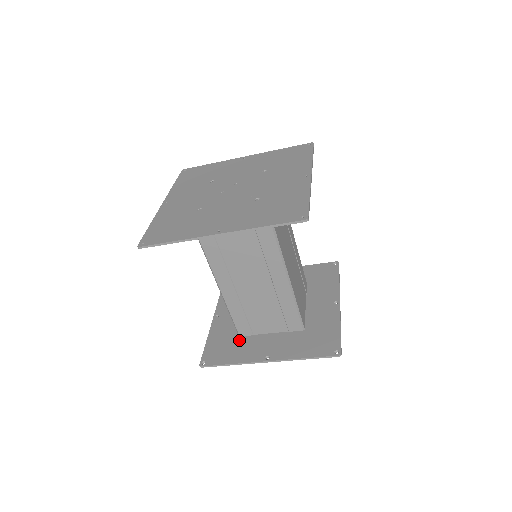
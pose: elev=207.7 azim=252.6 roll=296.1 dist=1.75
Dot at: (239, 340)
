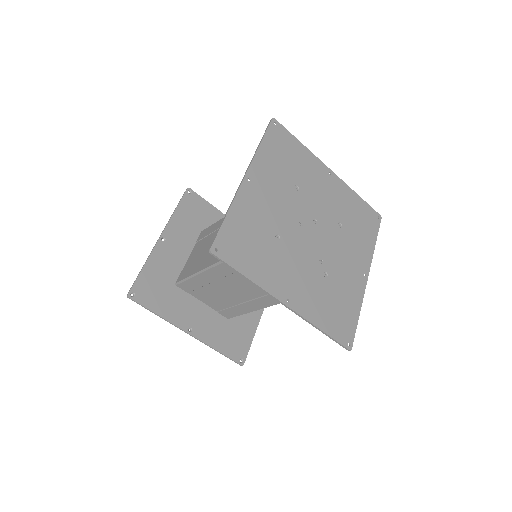
Dot at: (174, 290)
